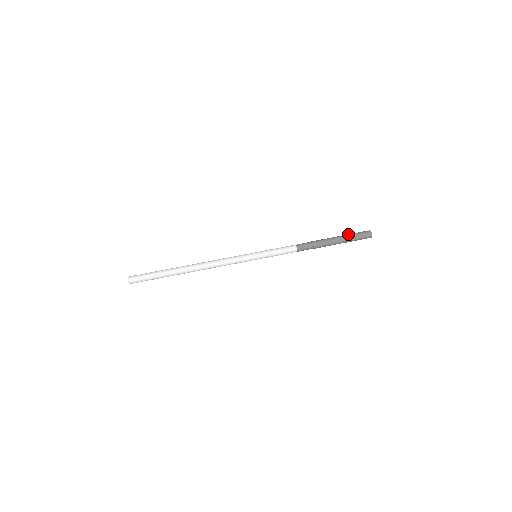
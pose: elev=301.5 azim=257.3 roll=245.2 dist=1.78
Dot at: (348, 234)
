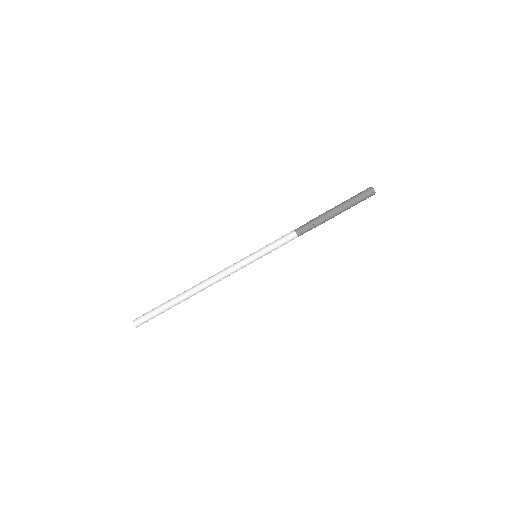
Dot at: (348, 199)
